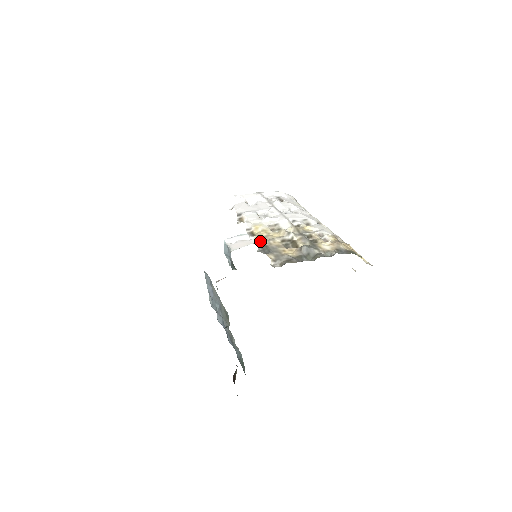
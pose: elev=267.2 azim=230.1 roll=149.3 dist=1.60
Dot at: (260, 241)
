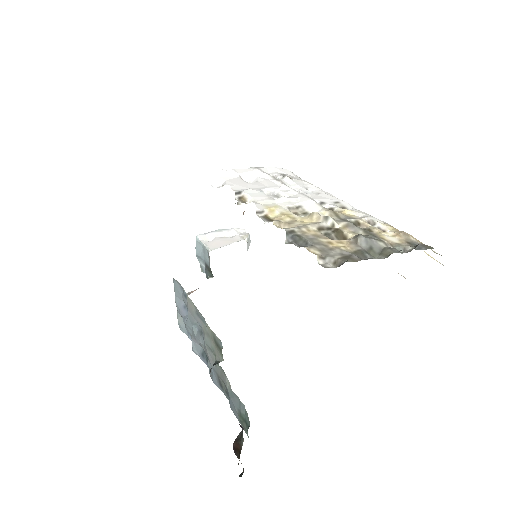
Dot at: (286, 228)
